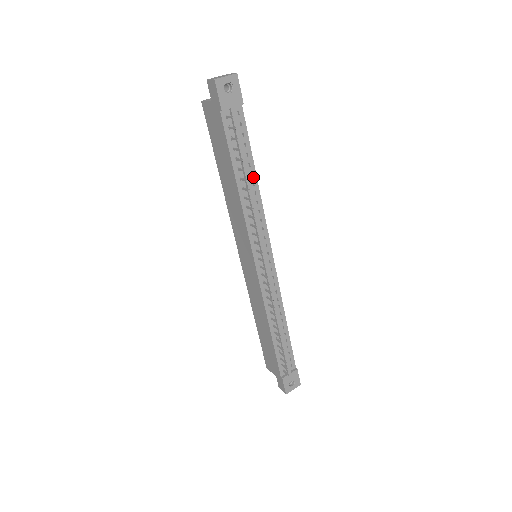
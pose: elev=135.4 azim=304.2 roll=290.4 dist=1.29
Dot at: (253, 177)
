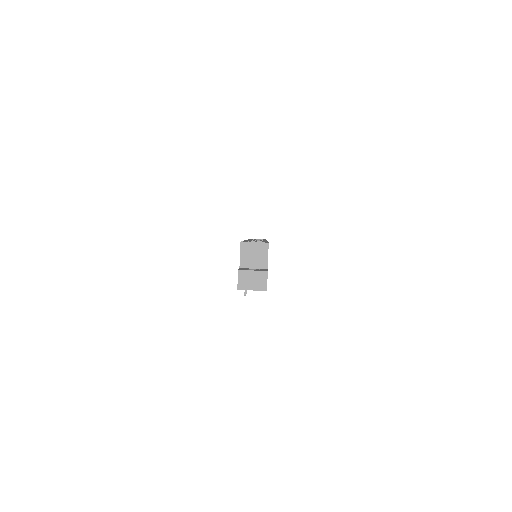
Dot at: occluded
